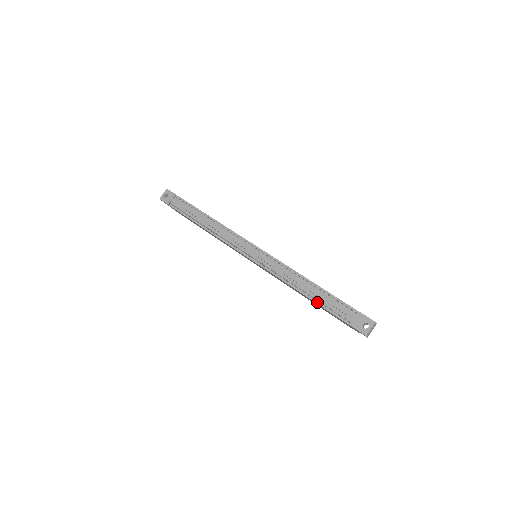
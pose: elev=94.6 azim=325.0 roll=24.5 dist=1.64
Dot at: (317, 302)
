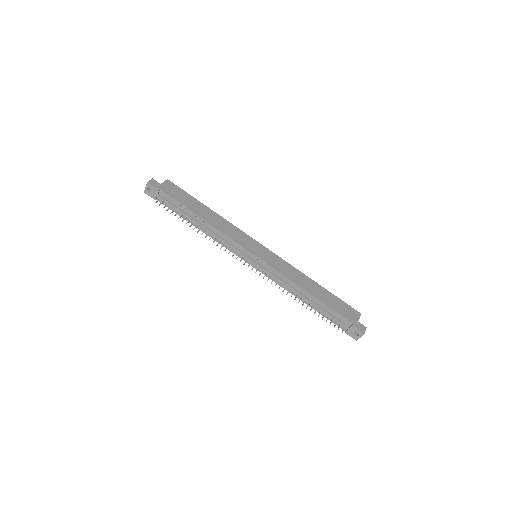
Dot at: (315, 310)
